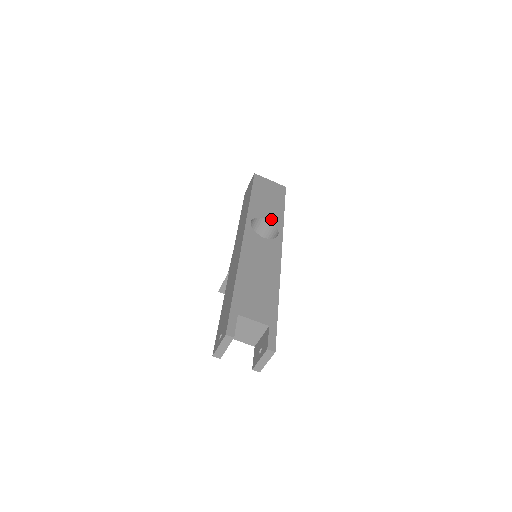
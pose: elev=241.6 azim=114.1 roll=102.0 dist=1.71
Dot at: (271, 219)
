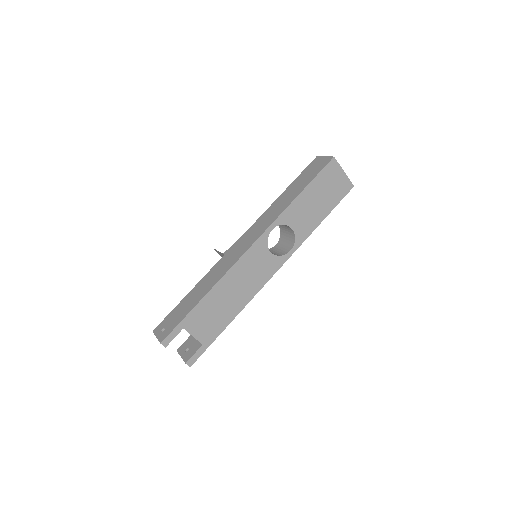
Dot at: (298, 230)
